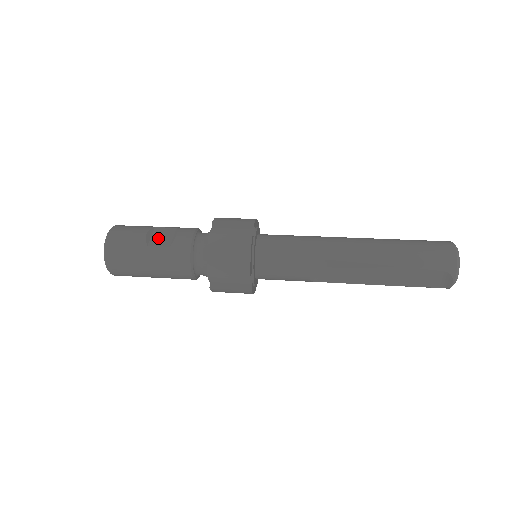
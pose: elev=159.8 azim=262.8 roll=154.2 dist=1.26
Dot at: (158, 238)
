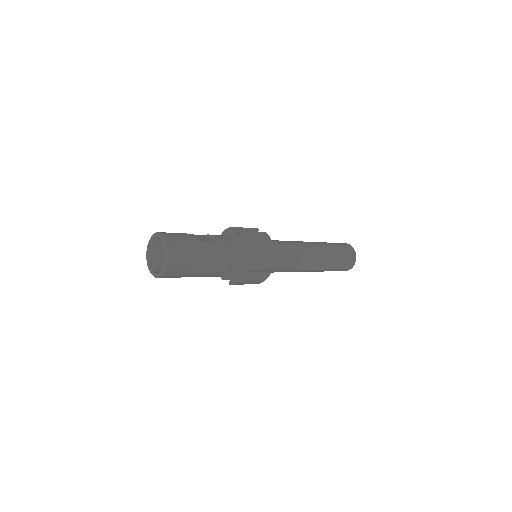
Dot at: (200, 238)
